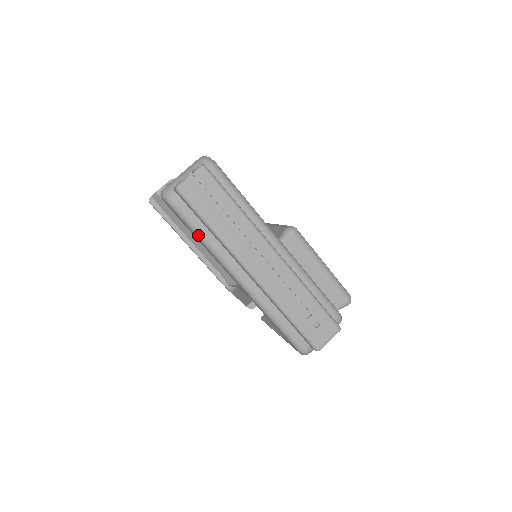
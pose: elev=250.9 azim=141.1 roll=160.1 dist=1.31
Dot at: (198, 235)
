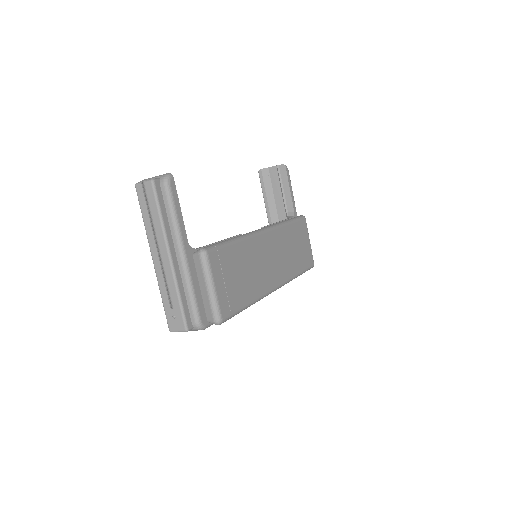
Dot at: occluded
